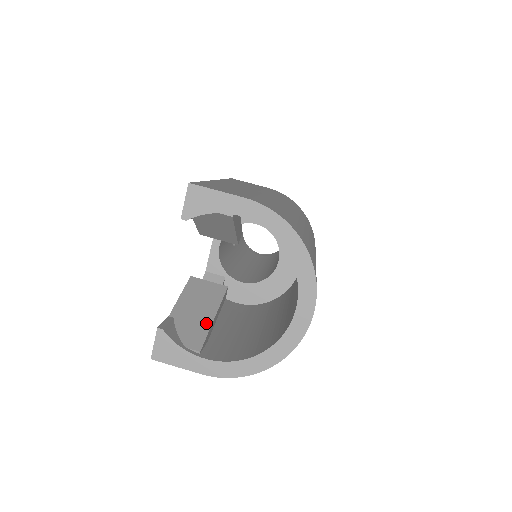
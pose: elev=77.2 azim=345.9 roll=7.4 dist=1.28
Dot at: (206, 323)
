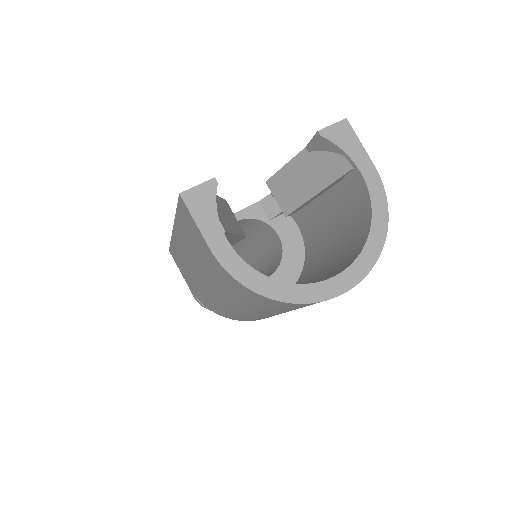
Dot at: (232, 228)
